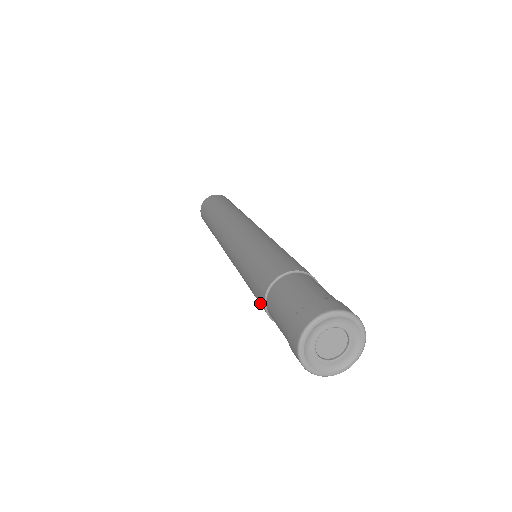
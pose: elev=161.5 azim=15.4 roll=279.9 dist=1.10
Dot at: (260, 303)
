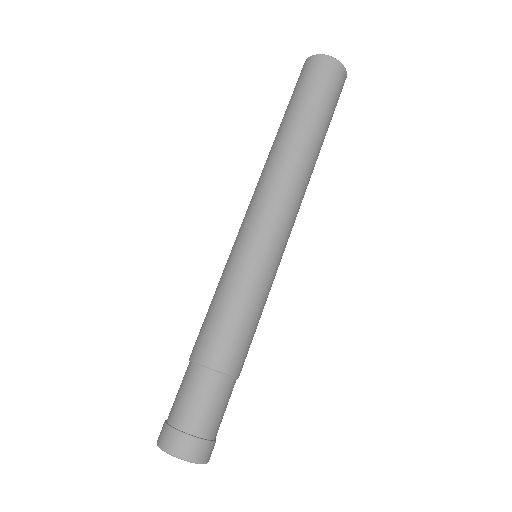
Dot at: occluded
